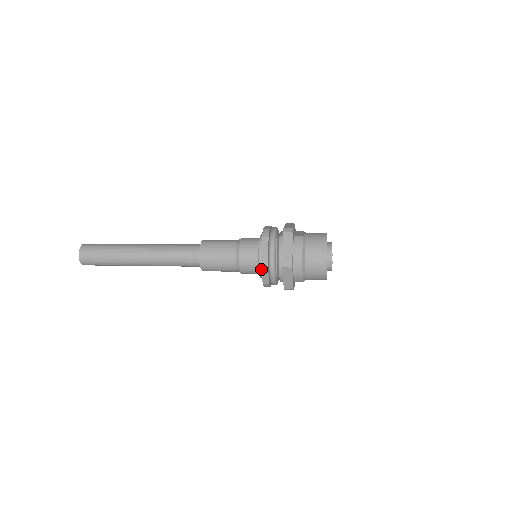
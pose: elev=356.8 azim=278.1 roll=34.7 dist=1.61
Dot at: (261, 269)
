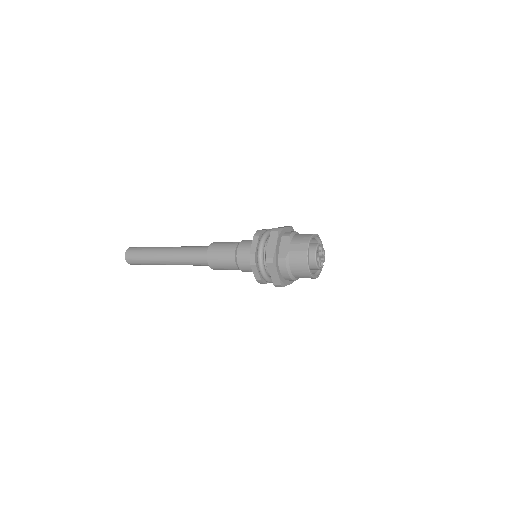
Dot at: occluded
